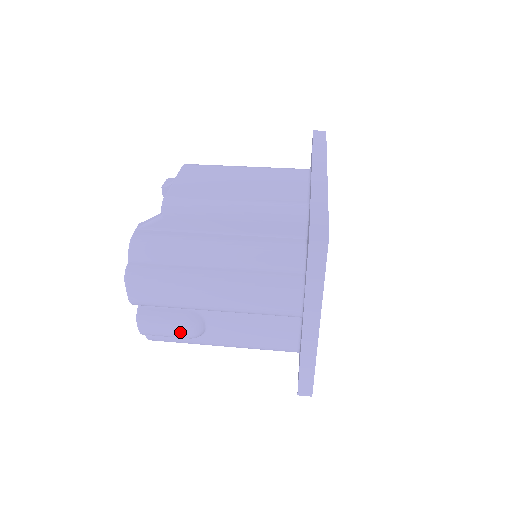
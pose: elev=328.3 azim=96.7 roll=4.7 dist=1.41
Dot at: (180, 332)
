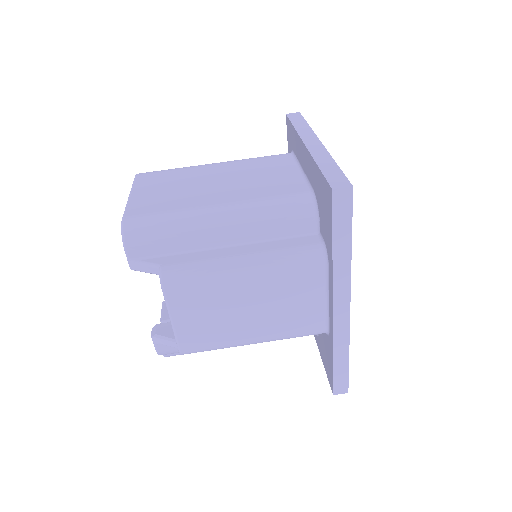
Dot at: occluded
